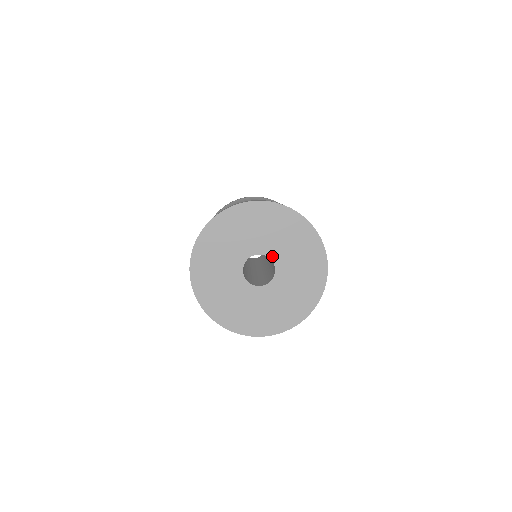
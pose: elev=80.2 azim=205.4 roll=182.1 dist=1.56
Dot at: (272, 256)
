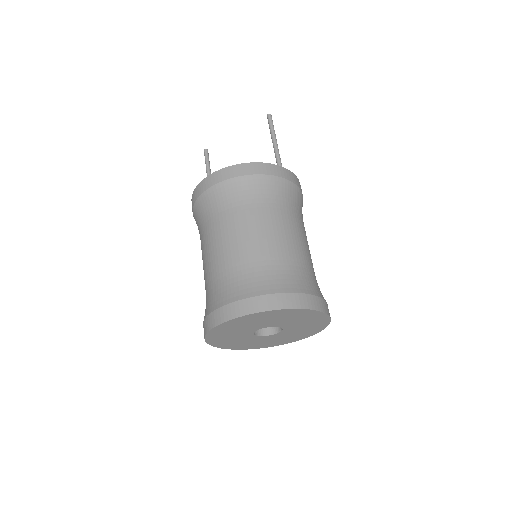
Dot at: (279, 326)
